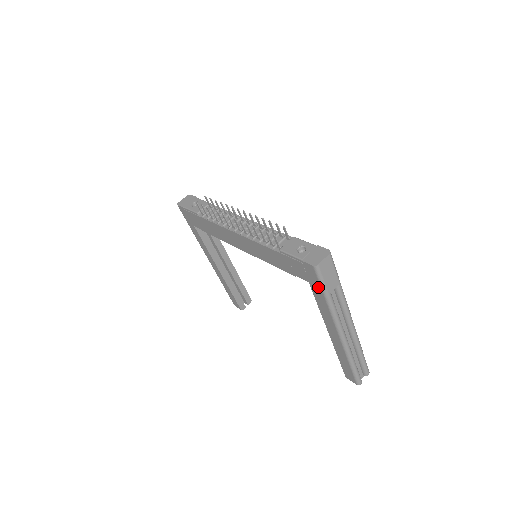
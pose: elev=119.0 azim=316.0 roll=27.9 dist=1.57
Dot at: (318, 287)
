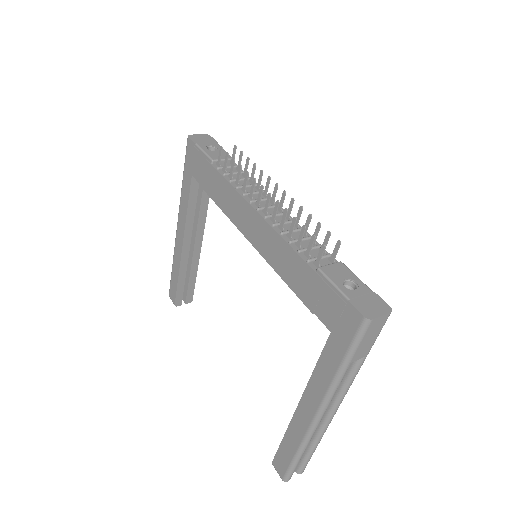
Dot at: (343, 346)
